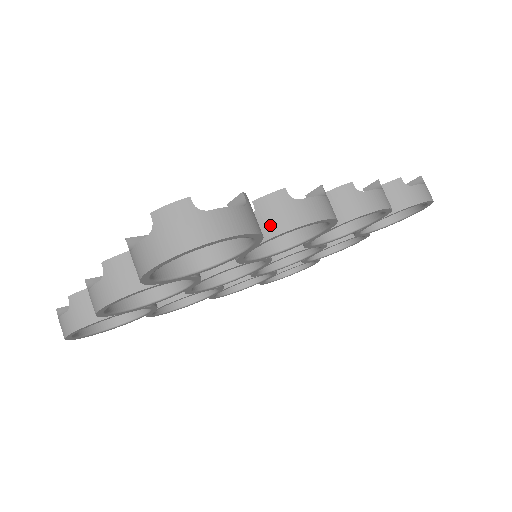
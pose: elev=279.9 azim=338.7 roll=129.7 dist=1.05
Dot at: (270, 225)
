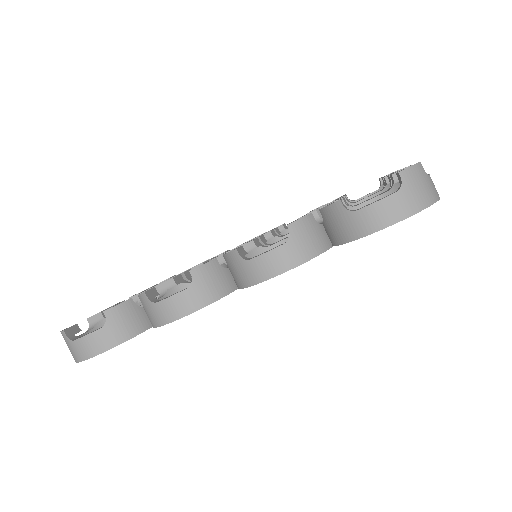
Dot at: (149, 318)
